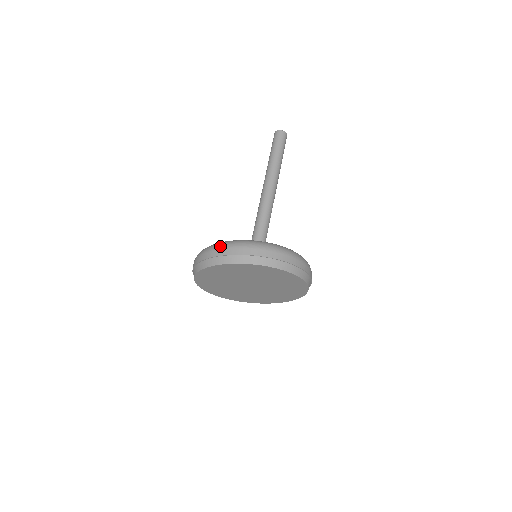
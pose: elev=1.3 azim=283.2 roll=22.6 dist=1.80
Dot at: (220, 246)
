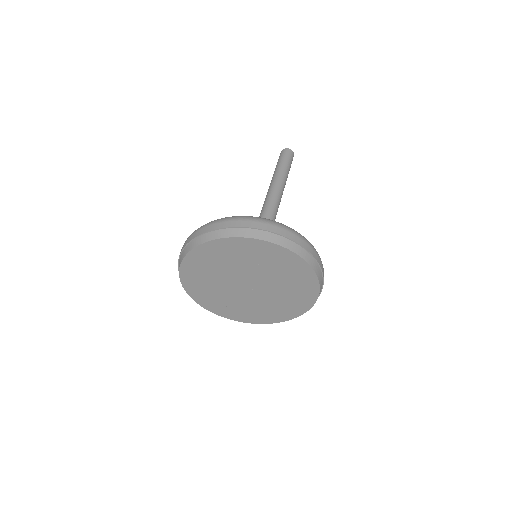
Dot at: (260, 219)
